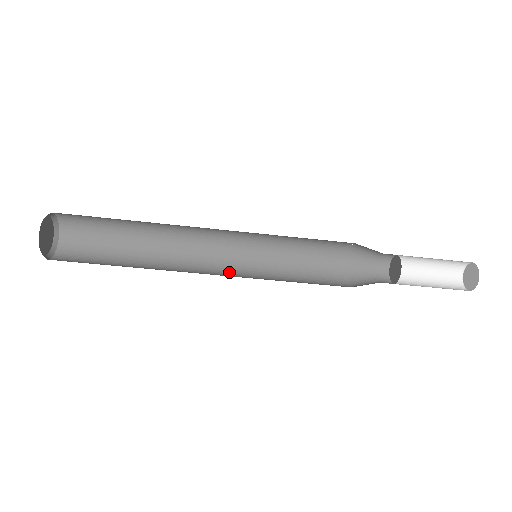
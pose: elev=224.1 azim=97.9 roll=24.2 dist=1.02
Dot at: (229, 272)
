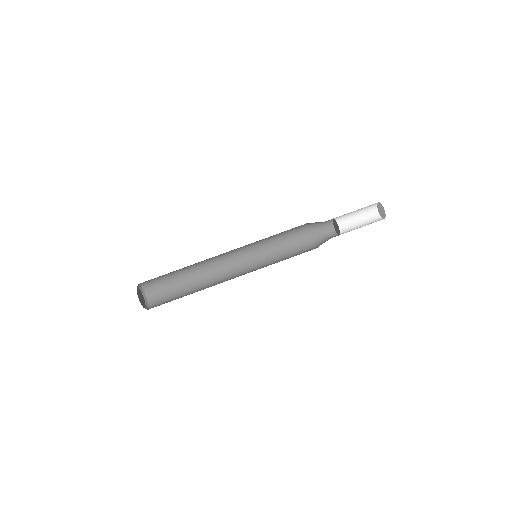
Dot at: occluded
